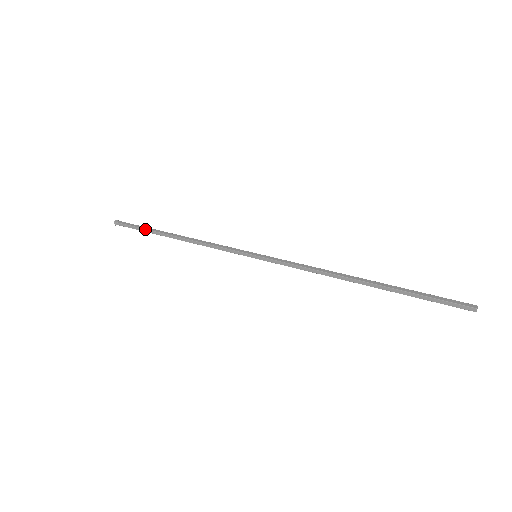
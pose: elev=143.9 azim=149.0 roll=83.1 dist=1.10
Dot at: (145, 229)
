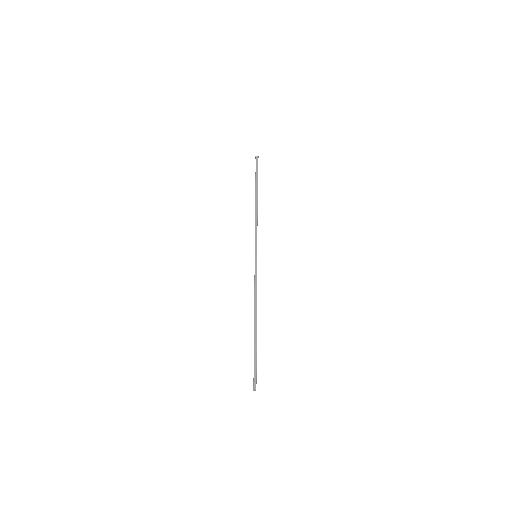
Dot at: (255, 179)
